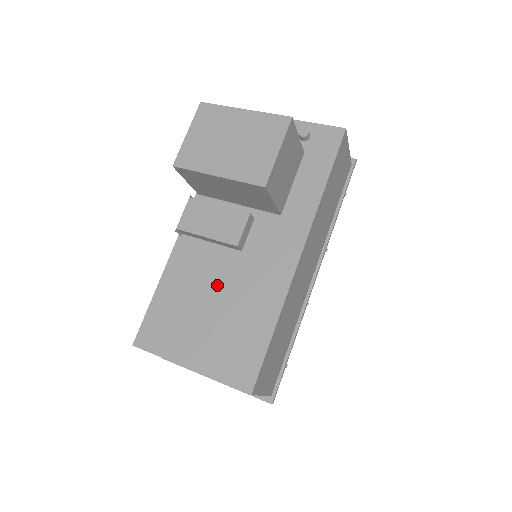
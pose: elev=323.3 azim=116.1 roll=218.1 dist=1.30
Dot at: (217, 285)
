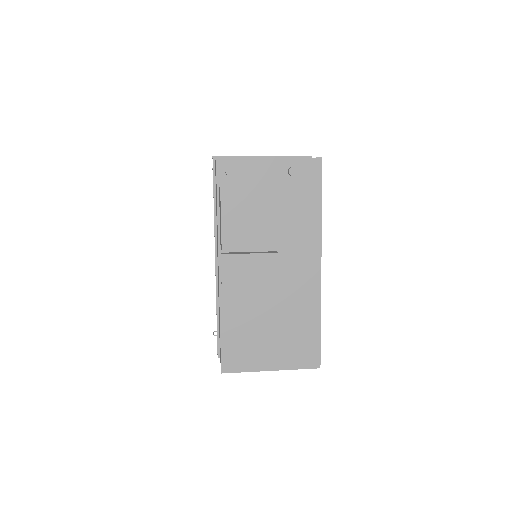
Dot at: (268, 310)
